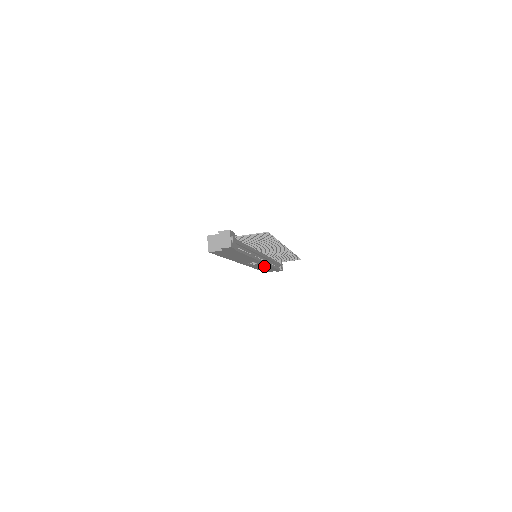
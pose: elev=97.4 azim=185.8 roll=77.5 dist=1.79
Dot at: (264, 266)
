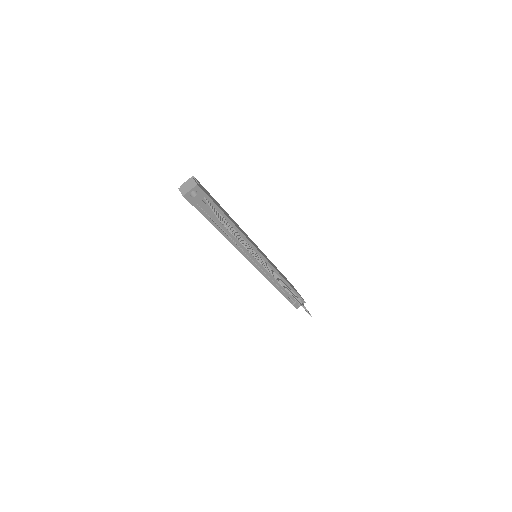
Dot at: occluded
